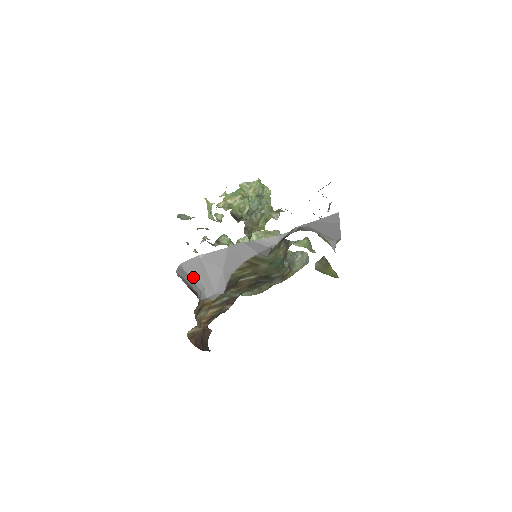
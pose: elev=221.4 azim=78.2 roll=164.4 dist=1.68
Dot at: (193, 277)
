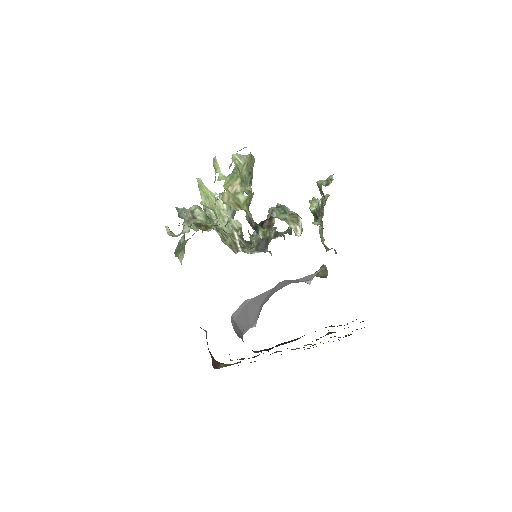
Dot at: (239, 323)
